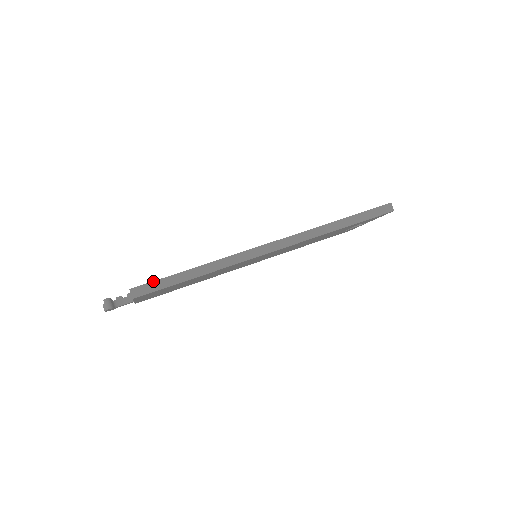
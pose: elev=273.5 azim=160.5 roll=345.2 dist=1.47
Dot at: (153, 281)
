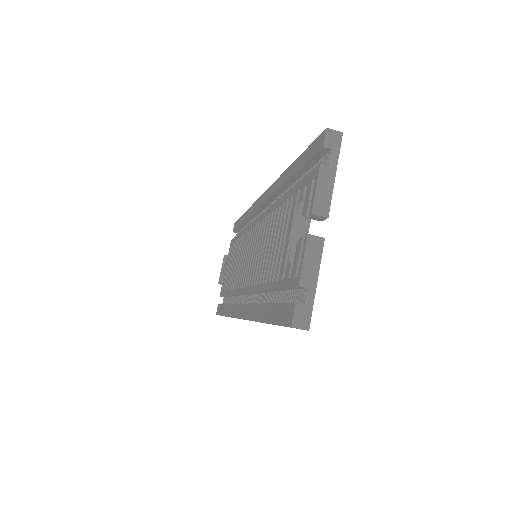
Dot at: occluded
